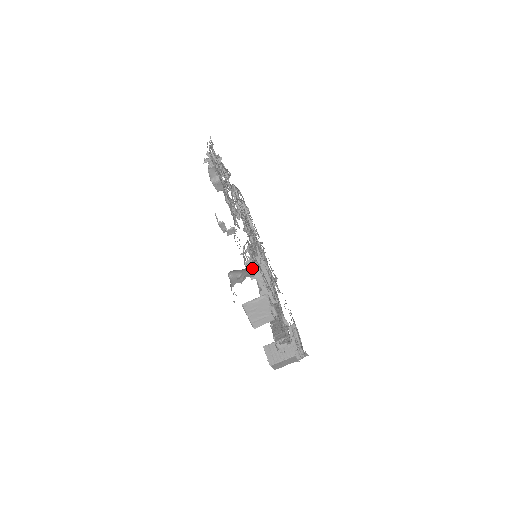
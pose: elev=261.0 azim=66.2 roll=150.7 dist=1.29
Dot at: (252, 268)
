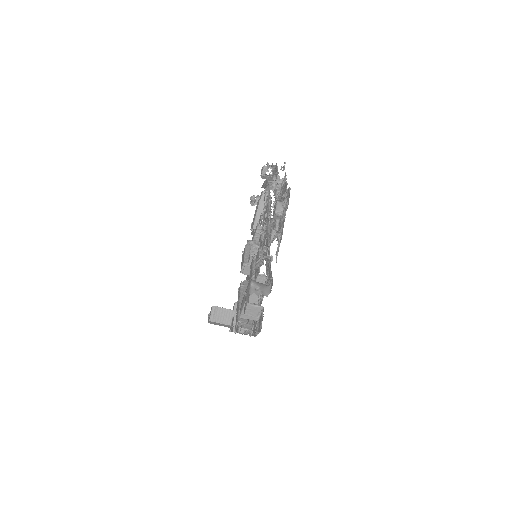
Dot at: (267, 289)
